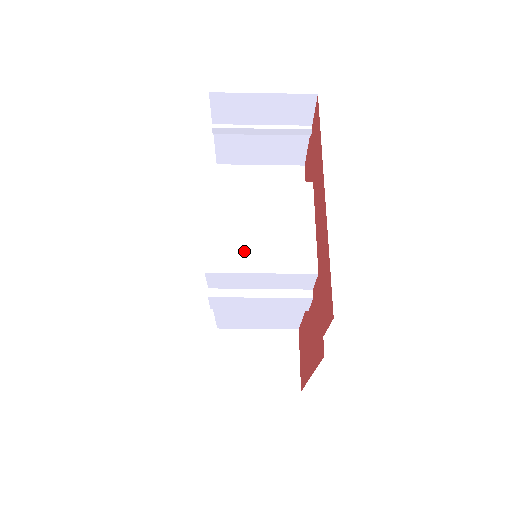
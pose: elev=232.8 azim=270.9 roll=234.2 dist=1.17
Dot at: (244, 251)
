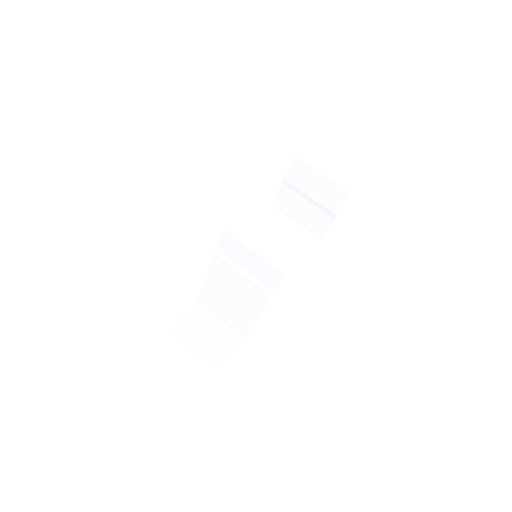
Dot at: (253, 237)
